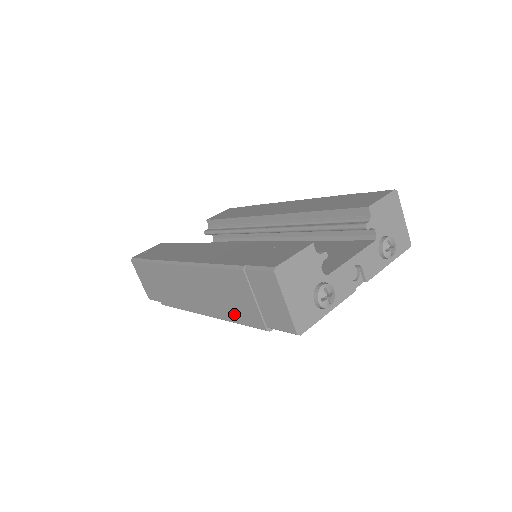
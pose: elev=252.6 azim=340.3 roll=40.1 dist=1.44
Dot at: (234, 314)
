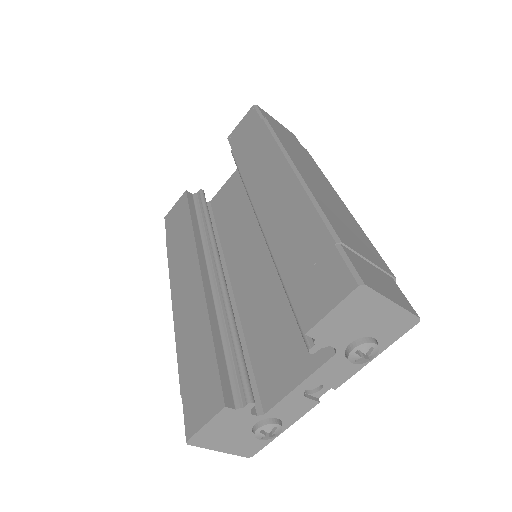
Dot at: occluded
